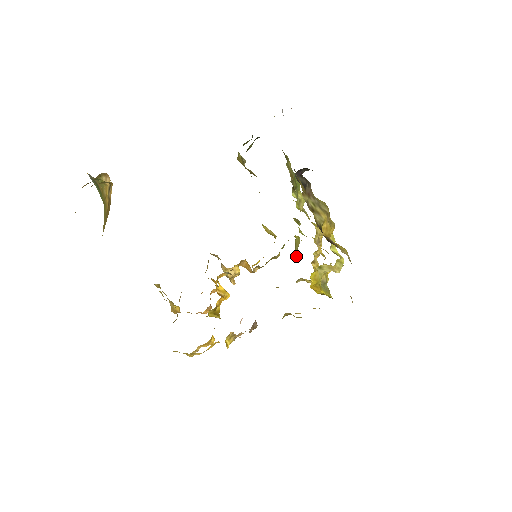
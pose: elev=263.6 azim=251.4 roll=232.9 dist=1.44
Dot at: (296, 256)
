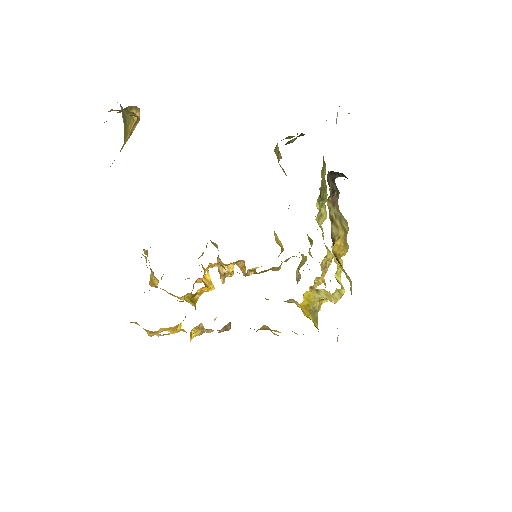
Dot at: (296, 276)
